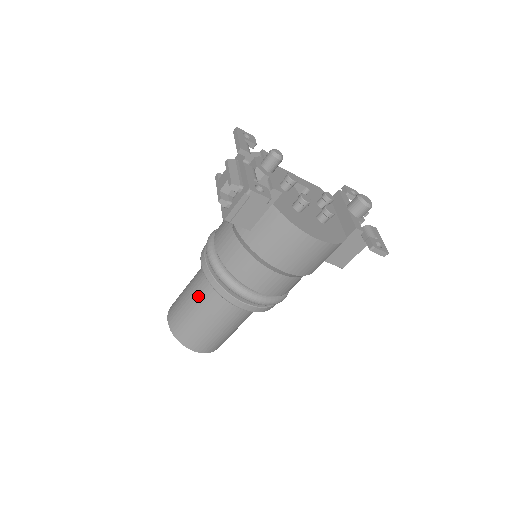
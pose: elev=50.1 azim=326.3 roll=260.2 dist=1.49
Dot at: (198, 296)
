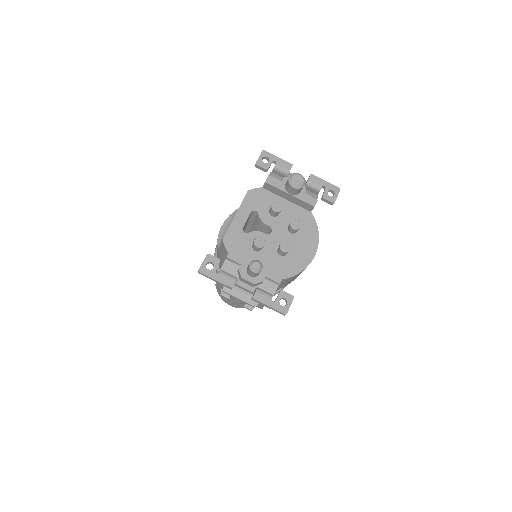
Dot at: occluded
